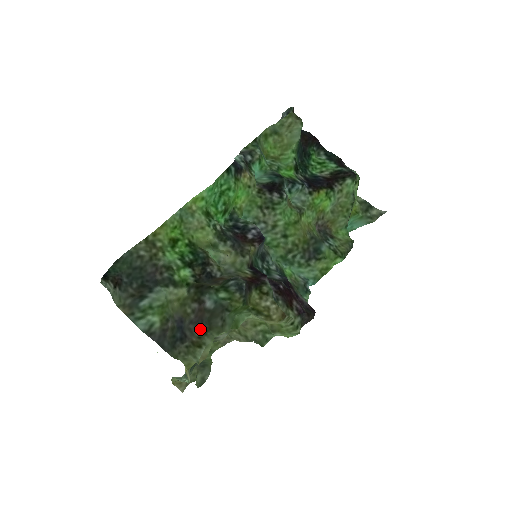
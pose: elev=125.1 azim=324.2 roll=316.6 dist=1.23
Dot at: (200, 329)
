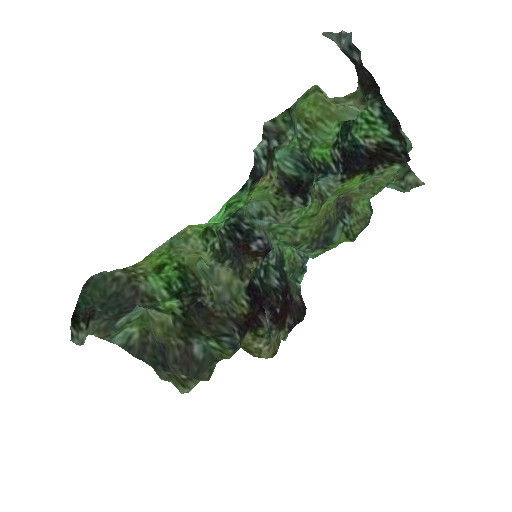
Dot at: (185, 375)
